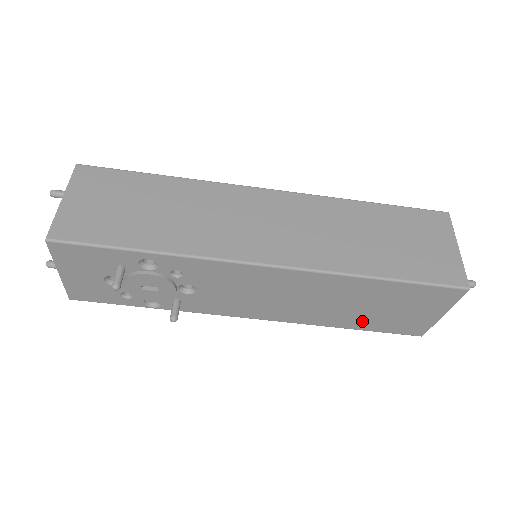
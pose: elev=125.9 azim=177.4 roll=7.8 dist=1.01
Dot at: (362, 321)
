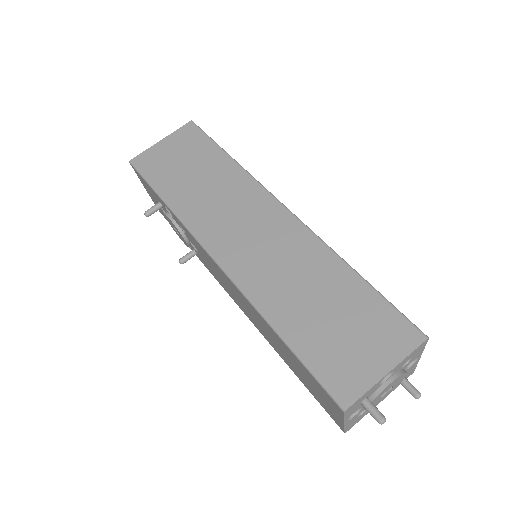
Dot at: (294, 370)
